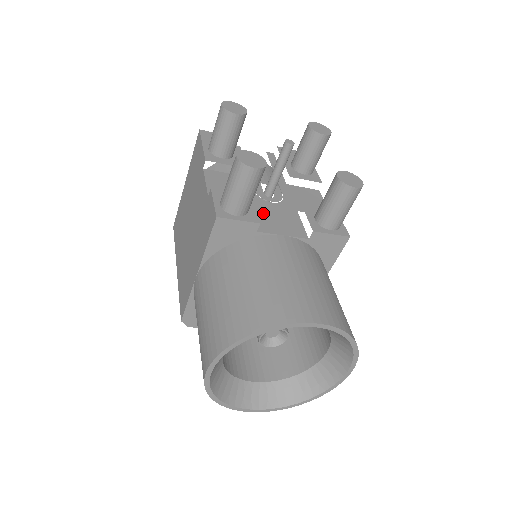
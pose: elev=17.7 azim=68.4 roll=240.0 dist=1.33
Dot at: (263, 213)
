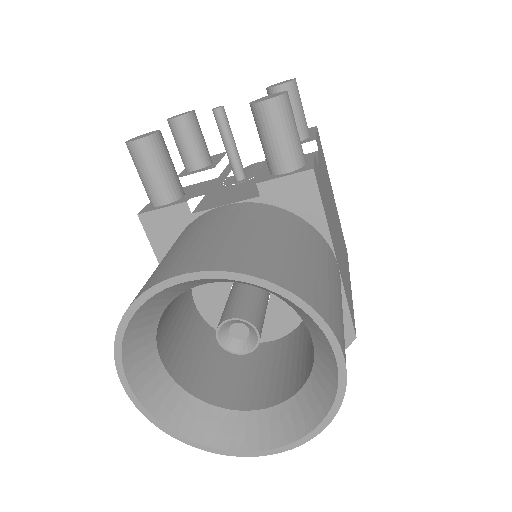
Dot at: (216, 196)
